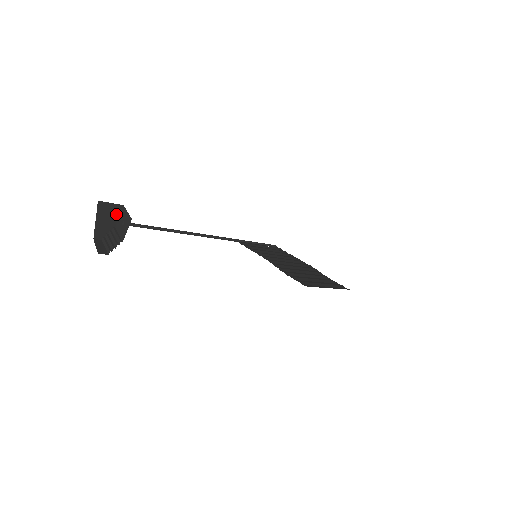
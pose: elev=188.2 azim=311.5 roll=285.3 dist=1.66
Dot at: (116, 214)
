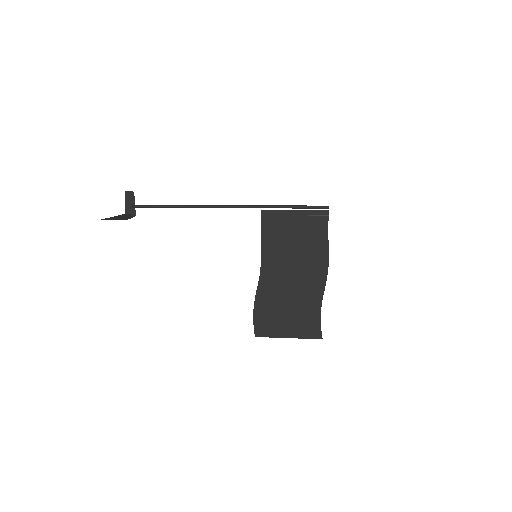
Dot at: occluded
